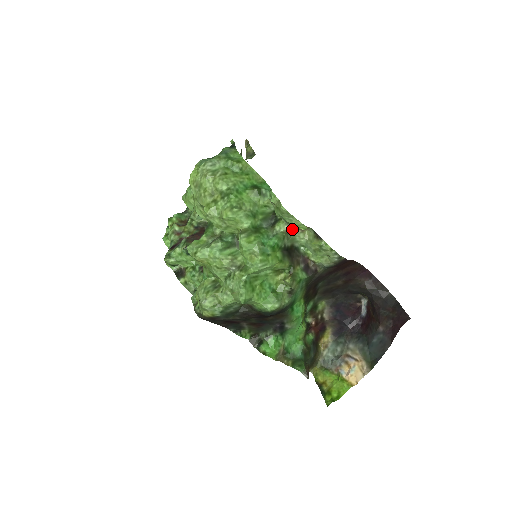
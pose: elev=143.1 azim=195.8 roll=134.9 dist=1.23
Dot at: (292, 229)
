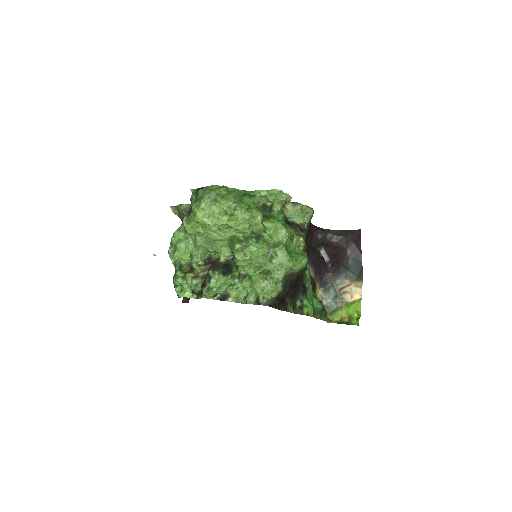
Dot at: (281, 207)
